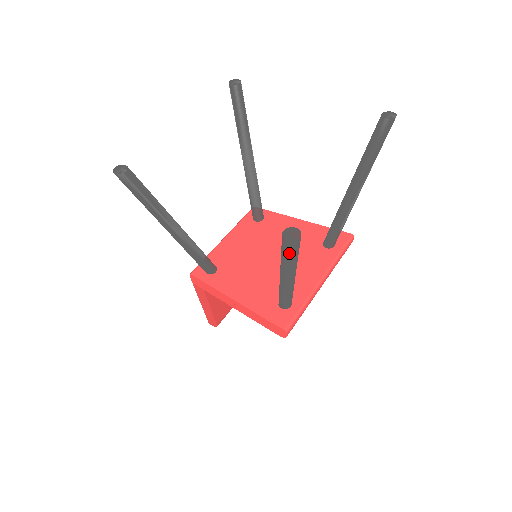
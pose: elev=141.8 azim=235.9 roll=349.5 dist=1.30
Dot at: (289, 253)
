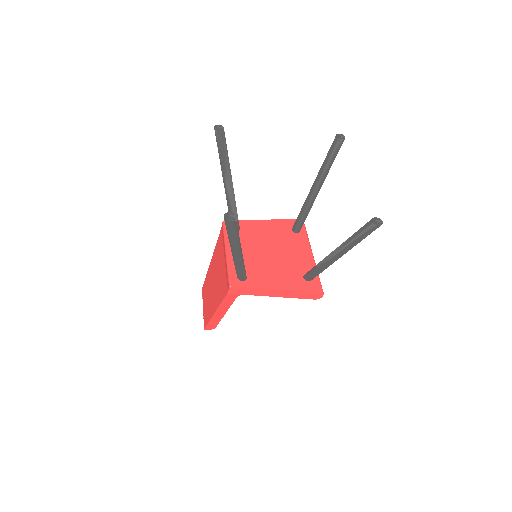
Dot at: occluded
